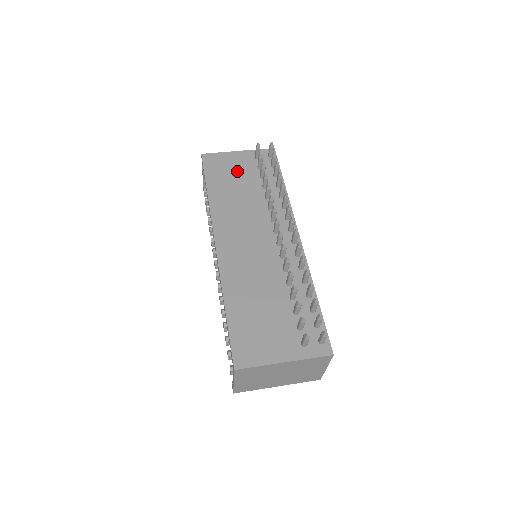
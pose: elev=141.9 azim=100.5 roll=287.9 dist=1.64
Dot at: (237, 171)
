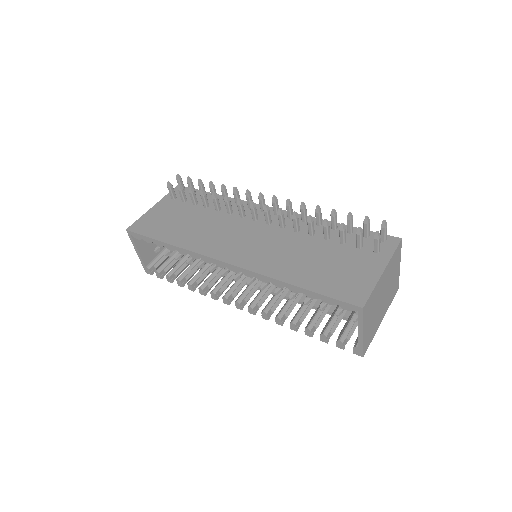
Dot at: (171, 216)
